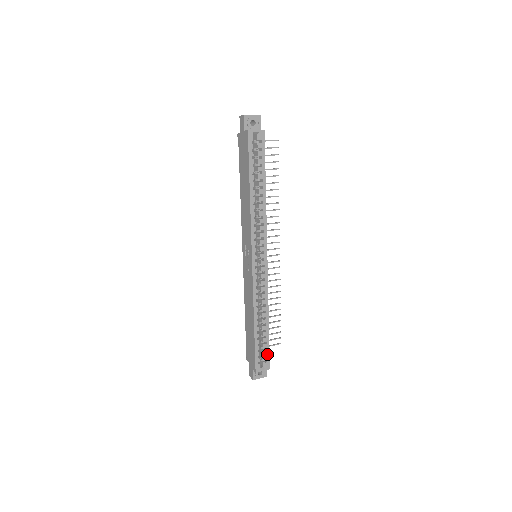
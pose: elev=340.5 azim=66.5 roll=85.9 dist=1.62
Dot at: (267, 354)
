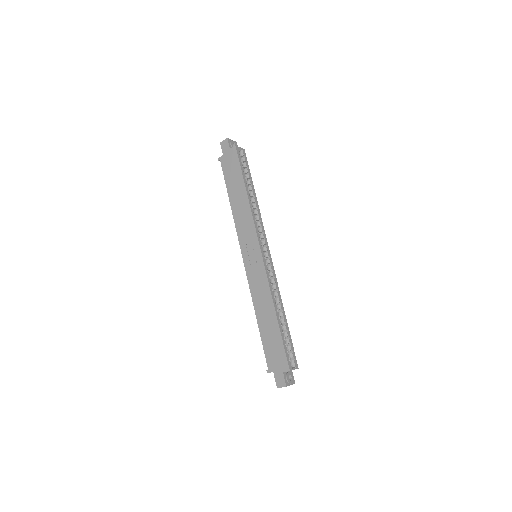
Dot at: (292, 350)
